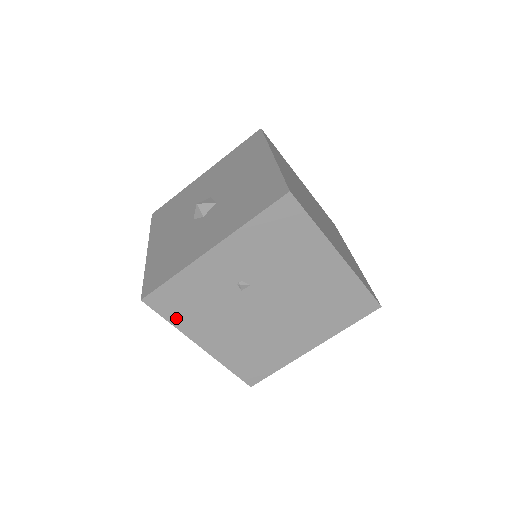
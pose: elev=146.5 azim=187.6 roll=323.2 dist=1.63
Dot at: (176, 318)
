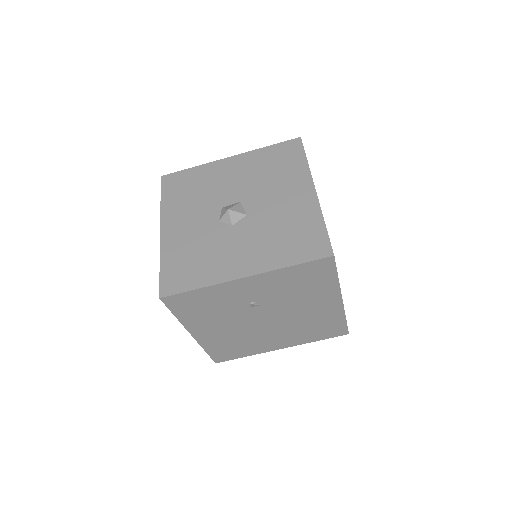
Dot at: (183, 314)
